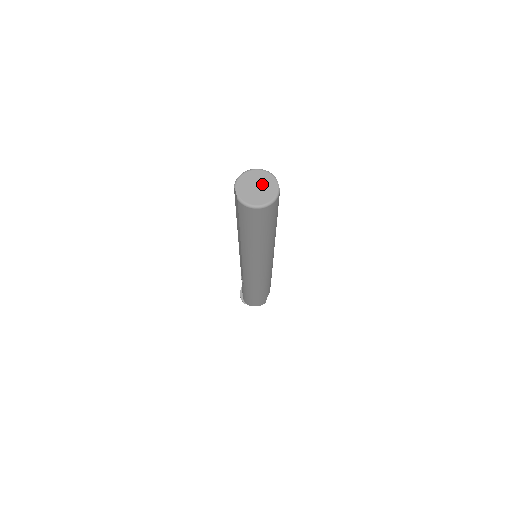
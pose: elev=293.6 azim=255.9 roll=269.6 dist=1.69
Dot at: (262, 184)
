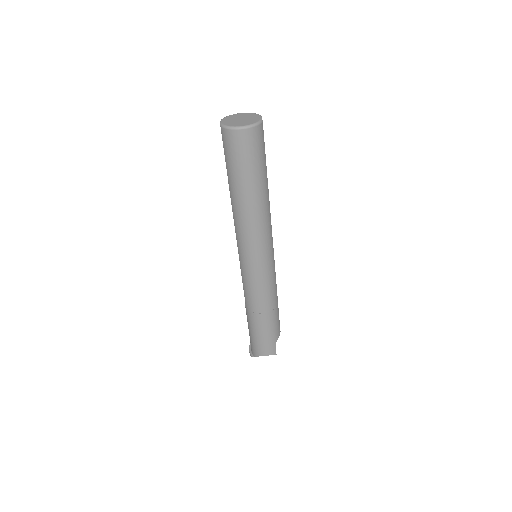
Dot at: (246, 118)
